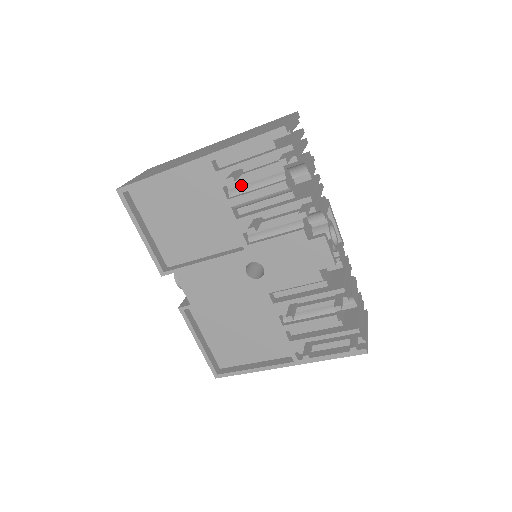
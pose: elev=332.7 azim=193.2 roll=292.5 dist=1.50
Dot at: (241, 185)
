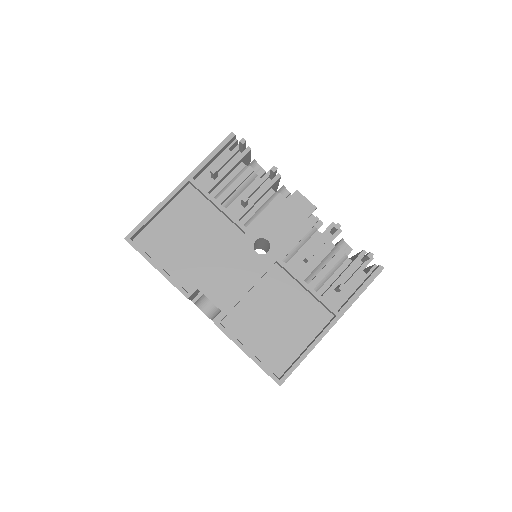
Dot at: (220, 190)
